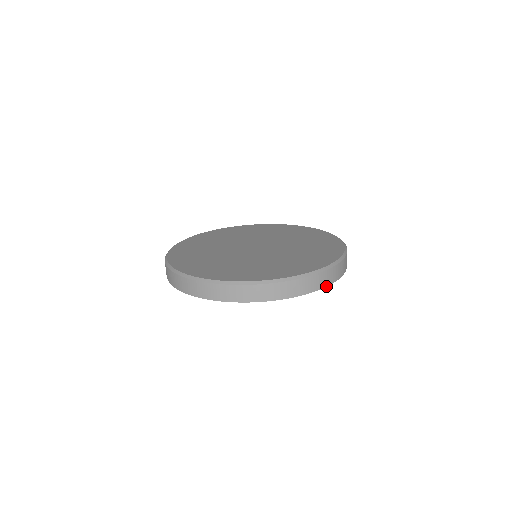
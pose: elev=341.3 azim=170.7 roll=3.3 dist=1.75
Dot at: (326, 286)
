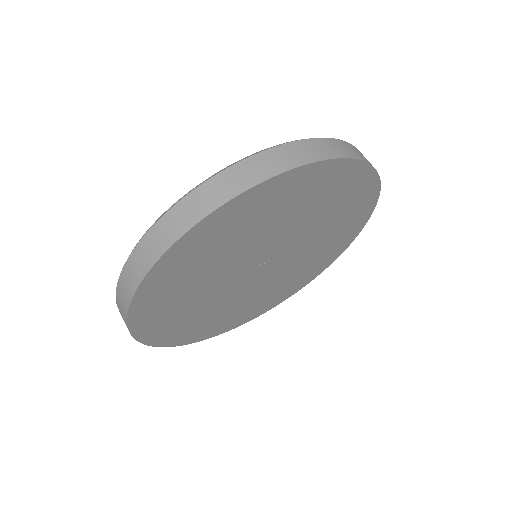
Dot at: (346, 158)
